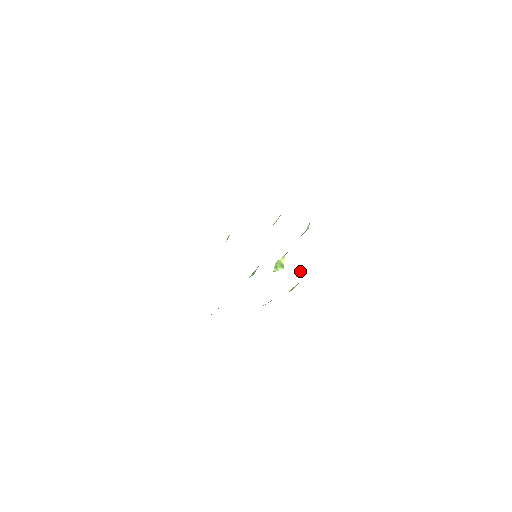
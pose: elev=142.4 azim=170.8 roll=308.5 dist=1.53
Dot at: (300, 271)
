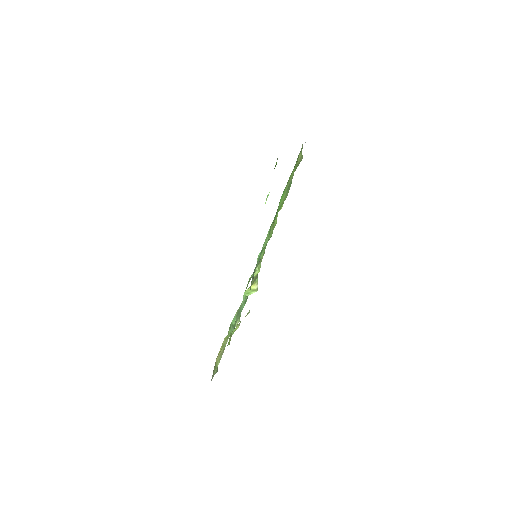
Dot at: occluded
